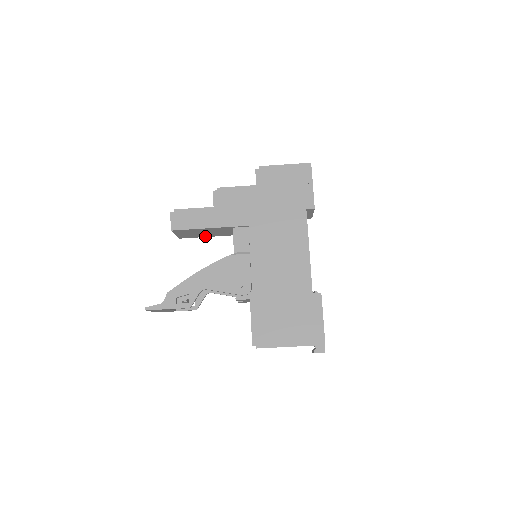
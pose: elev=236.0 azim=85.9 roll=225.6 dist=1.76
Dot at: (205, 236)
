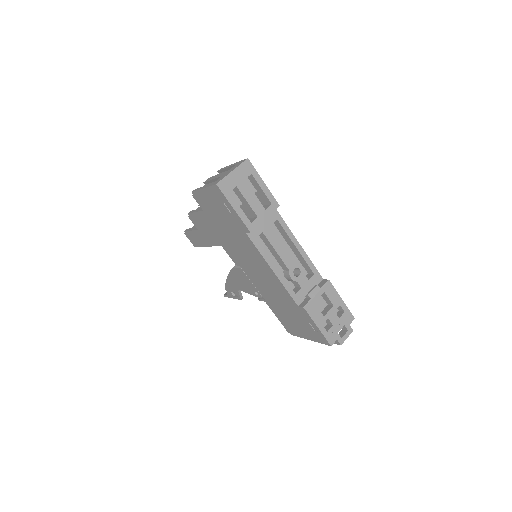
Dot at: occluded
